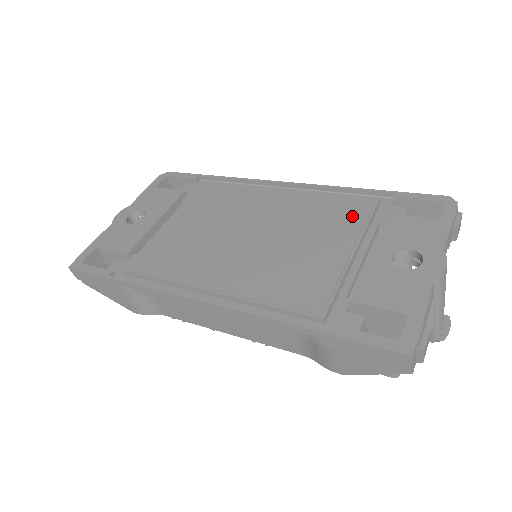
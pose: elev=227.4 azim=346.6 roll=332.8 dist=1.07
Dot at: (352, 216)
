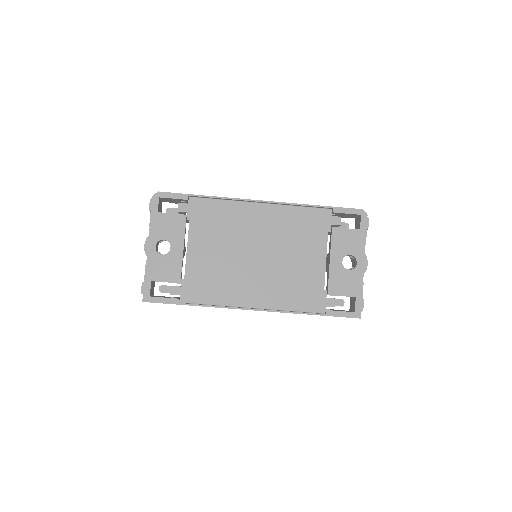
Dot at: (314, 232)
